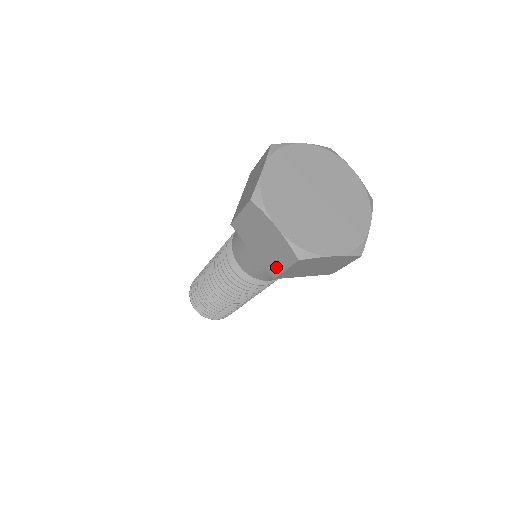
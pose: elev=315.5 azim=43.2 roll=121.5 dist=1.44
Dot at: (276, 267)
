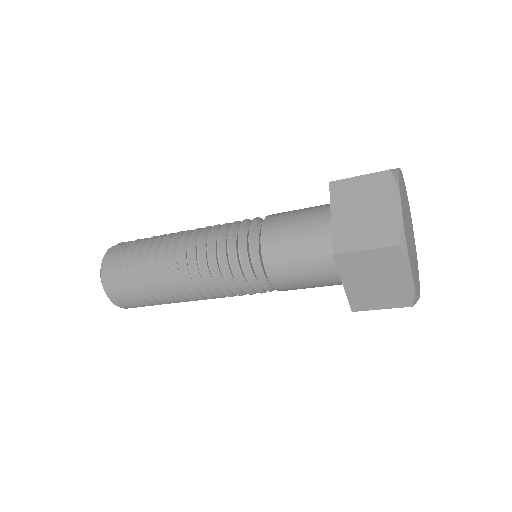
Dot at: occluded
